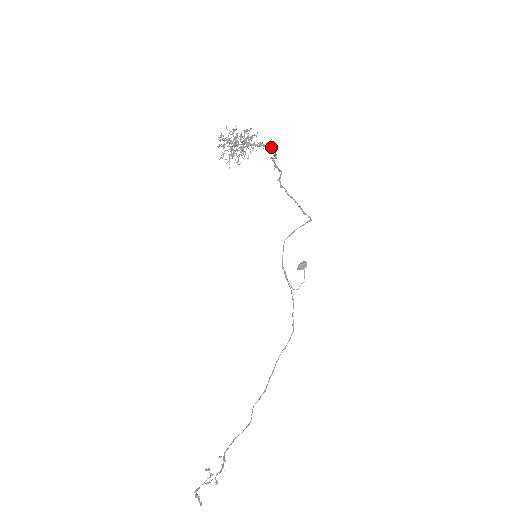
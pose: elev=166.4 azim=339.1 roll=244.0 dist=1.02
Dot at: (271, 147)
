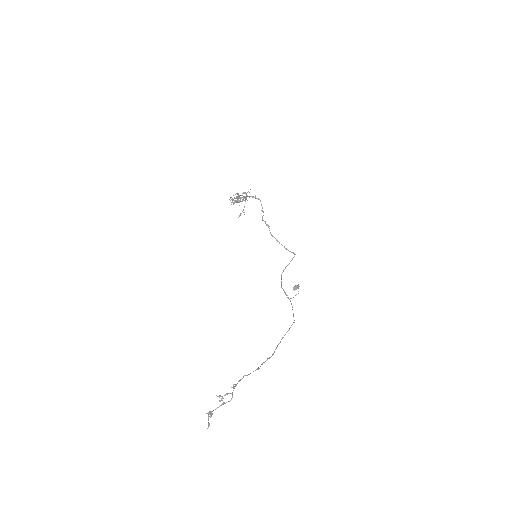
Dot at: (257, 198)
